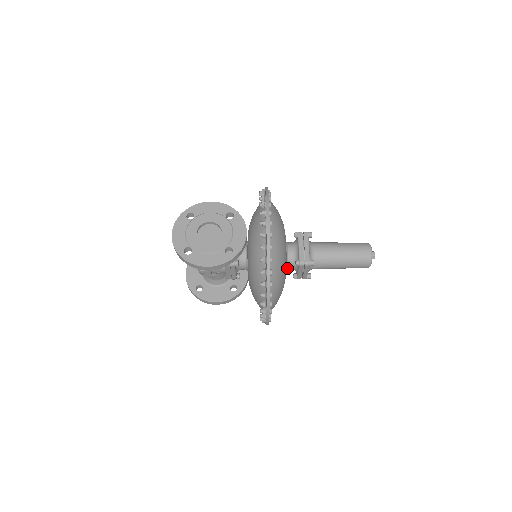
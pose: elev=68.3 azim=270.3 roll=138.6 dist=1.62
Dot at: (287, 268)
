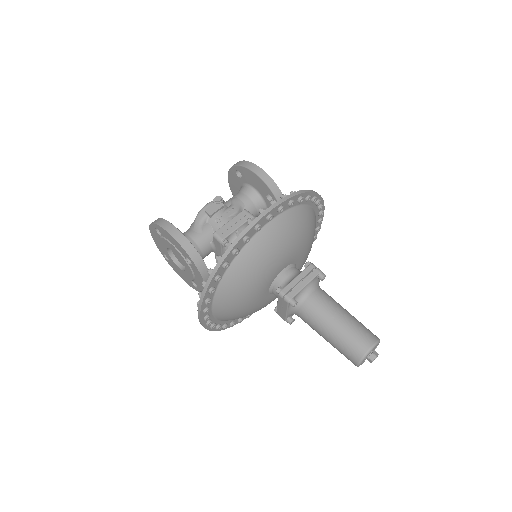
Dot at: (284, 273)
